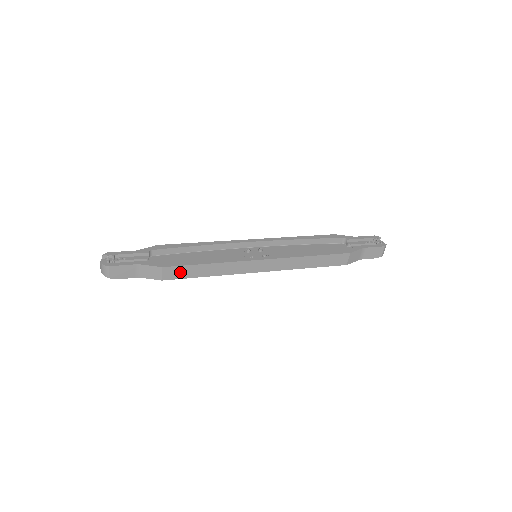
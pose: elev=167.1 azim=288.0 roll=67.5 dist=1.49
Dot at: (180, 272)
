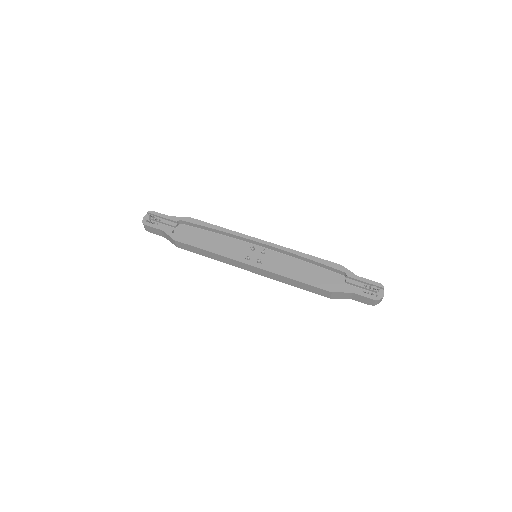
Dot at: (188, 247)
